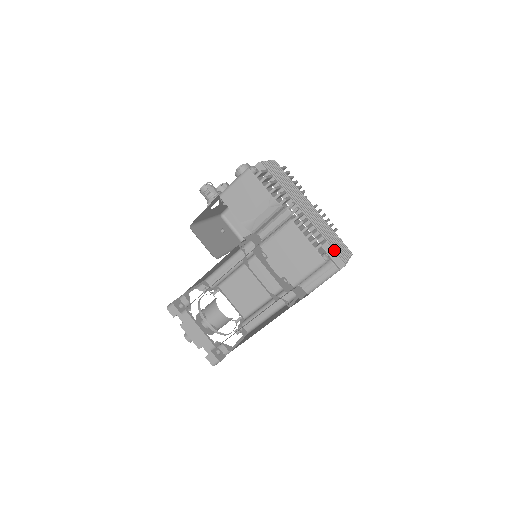
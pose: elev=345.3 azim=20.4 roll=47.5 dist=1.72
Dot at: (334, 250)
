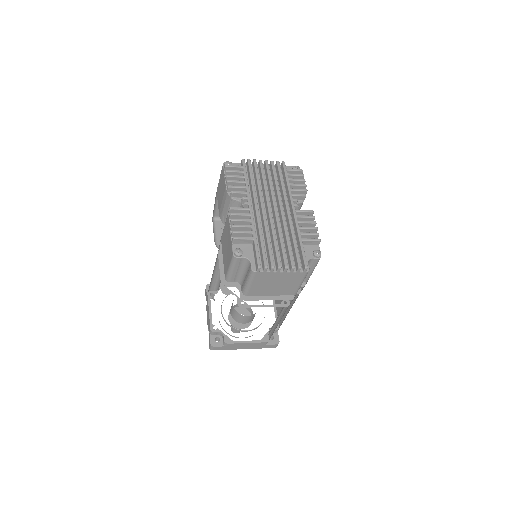
Dot at: (257, 250)
